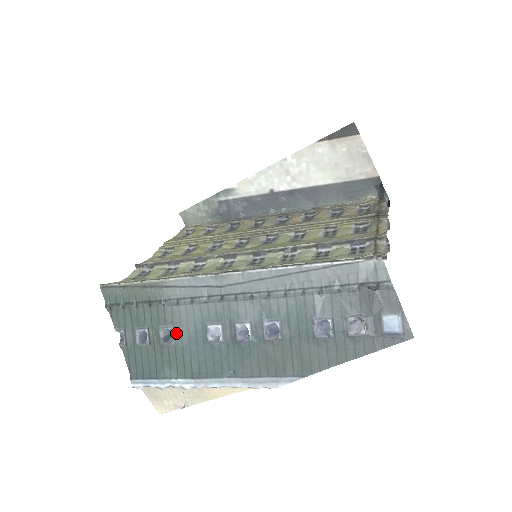
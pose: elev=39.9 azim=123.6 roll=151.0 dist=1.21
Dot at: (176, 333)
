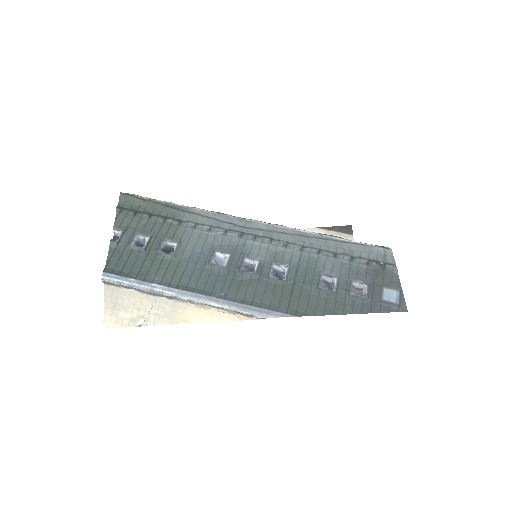
Dot at: (179, 248)
